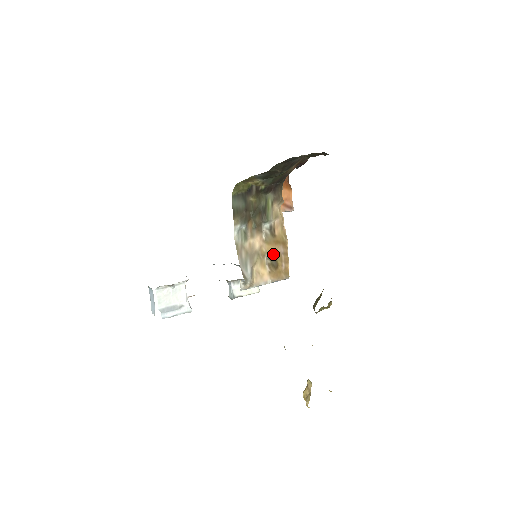
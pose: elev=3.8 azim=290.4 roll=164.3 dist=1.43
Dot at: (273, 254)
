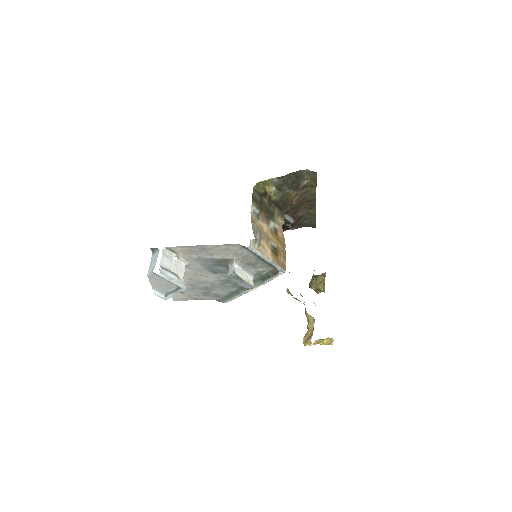
Dot at: (275, 245)
